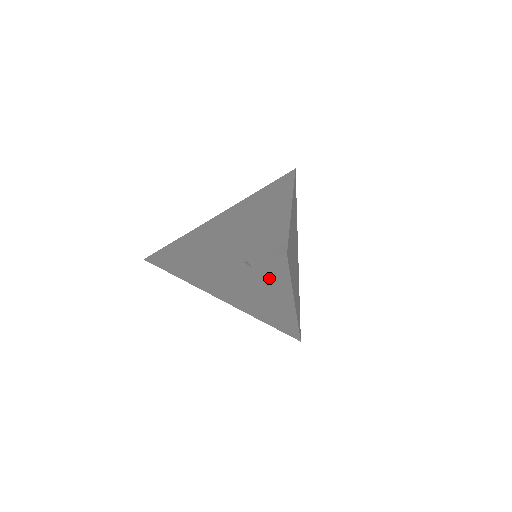
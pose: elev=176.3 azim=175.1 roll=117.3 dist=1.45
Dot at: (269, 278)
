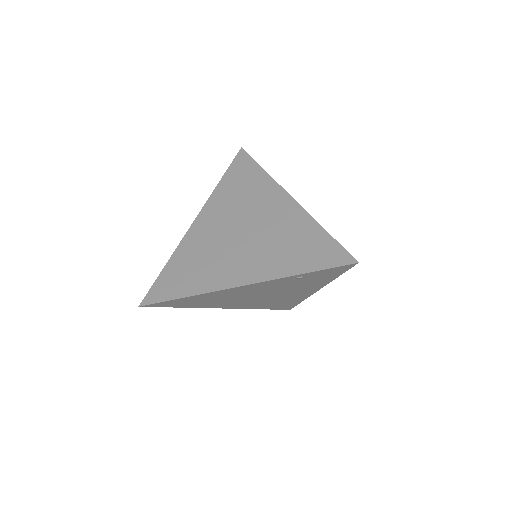
Dot at: (312, 281)
